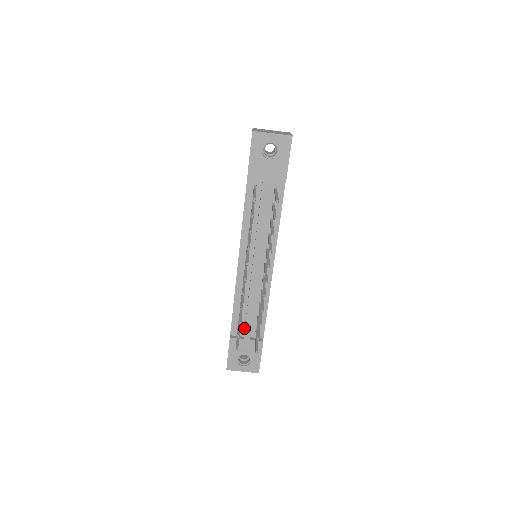
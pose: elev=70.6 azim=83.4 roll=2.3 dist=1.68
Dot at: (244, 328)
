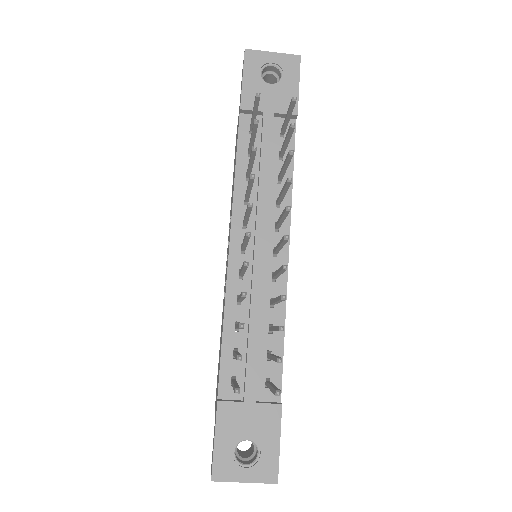
Dot at: (243, 381)
